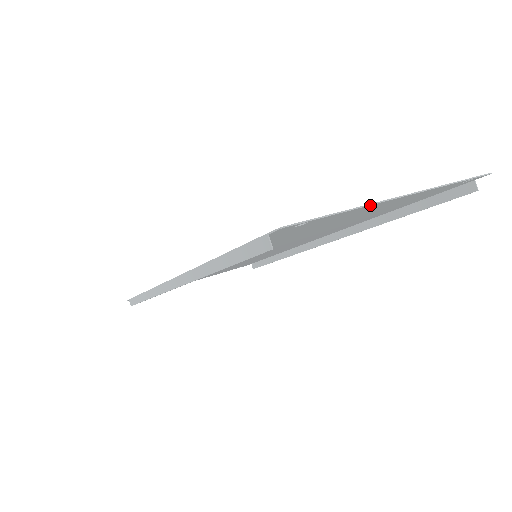
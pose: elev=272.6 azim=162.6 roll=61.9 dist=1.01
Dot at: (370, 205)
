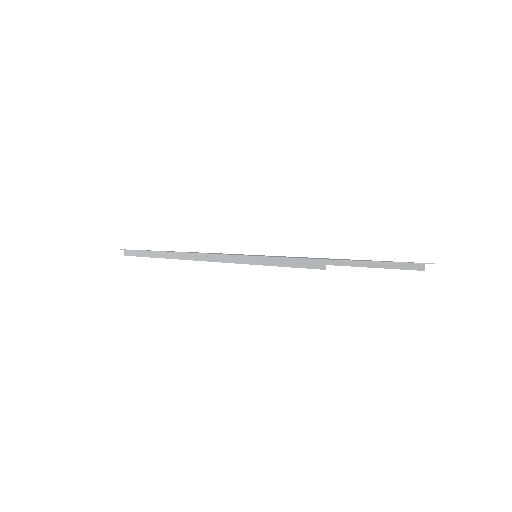
Dot at: occluded
